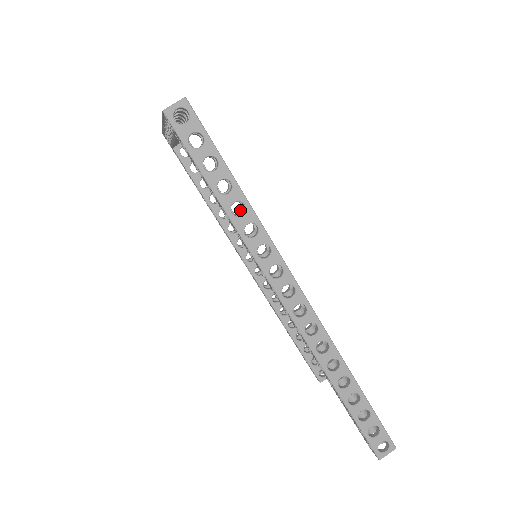
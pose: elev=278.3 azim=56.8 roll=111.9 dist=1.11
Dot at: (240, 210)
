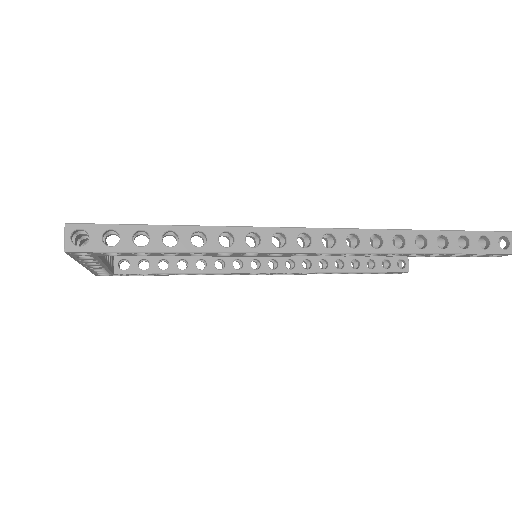
Dot at: occluded
